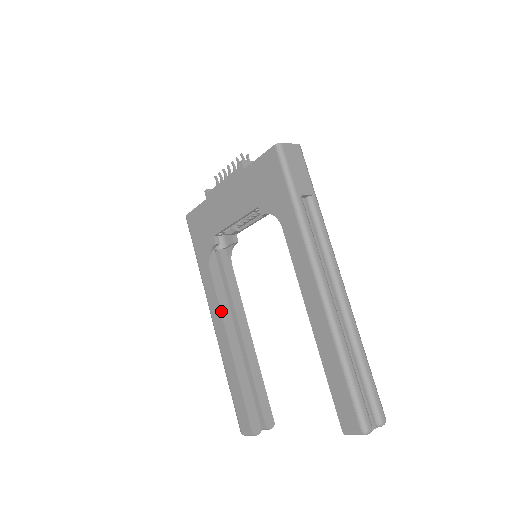
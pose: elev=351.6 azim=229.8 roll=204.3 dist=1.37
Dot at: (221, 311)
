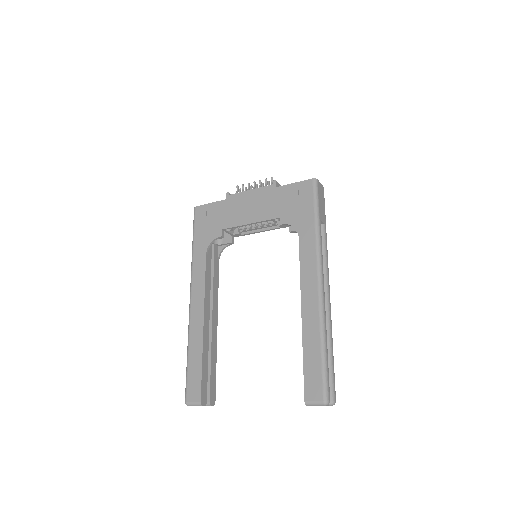
Dot at: (205, 292)
